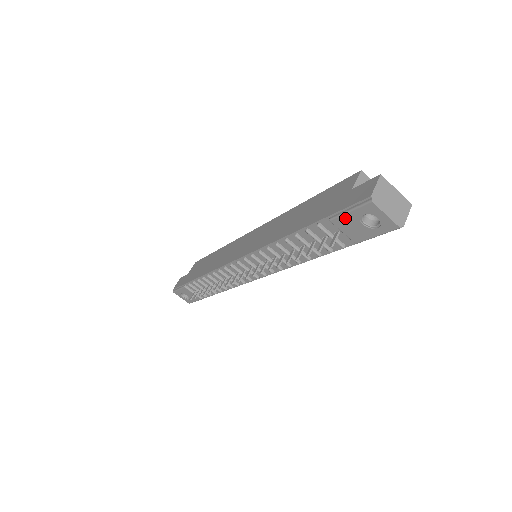
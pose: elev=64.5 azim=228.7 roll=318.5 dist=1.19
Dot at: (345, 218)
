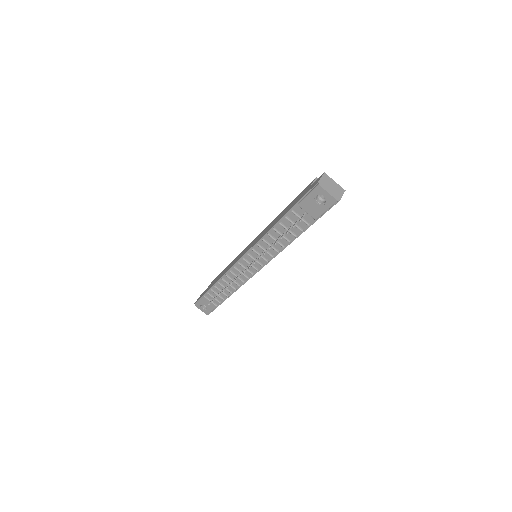
Dot at: (306, 201)
